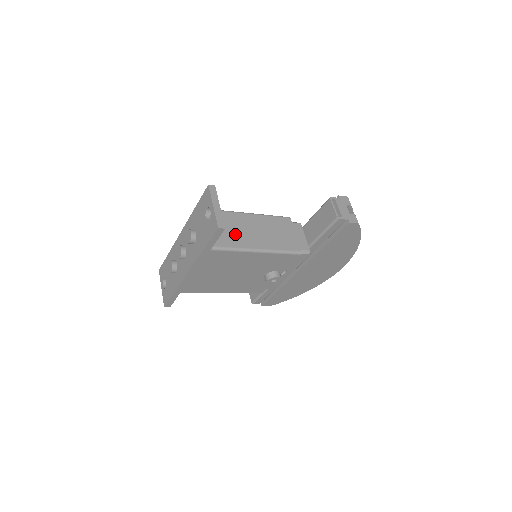
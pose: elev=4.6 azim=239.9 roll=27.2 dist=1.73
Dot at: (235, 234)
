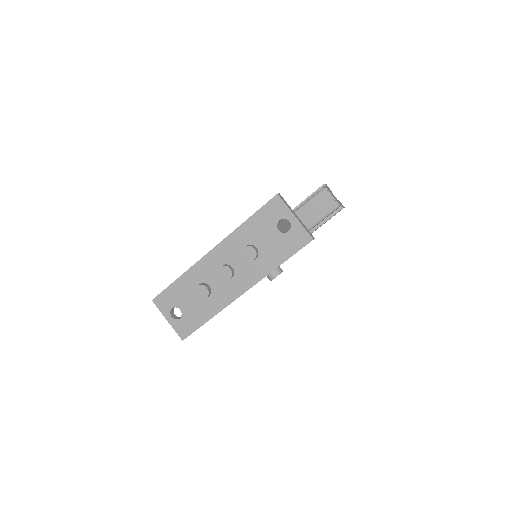
Dot at: occluded
